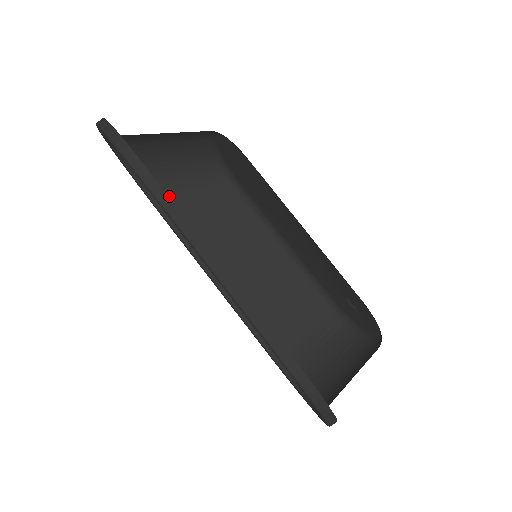
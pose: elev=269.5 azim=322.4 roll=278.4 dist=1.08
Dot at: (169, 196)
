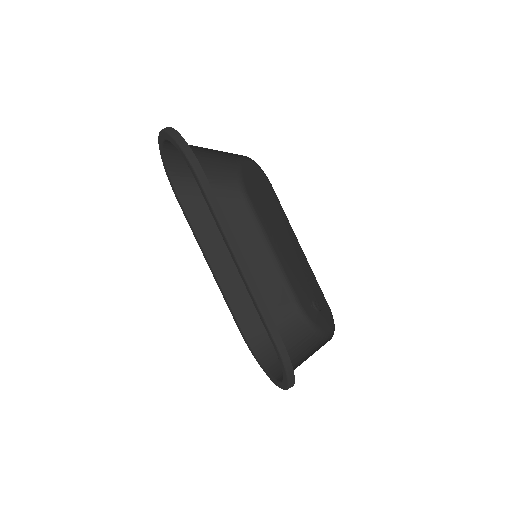
Dot at: (191, 193)
